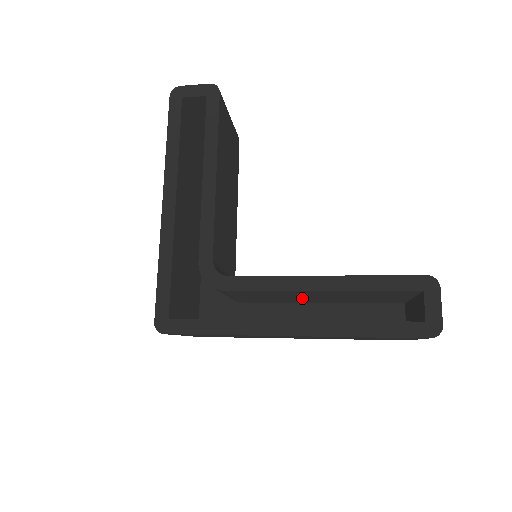
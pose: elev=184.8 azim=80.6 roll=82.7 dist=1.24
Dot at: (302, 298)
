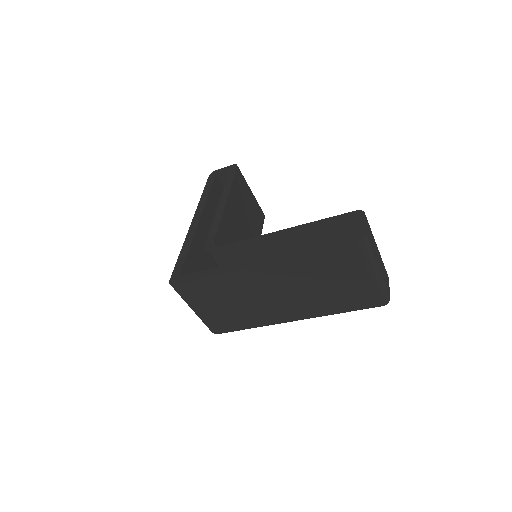
Dot at: occluded
